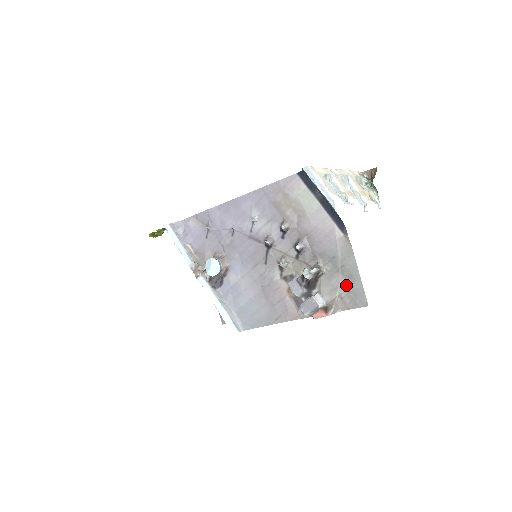
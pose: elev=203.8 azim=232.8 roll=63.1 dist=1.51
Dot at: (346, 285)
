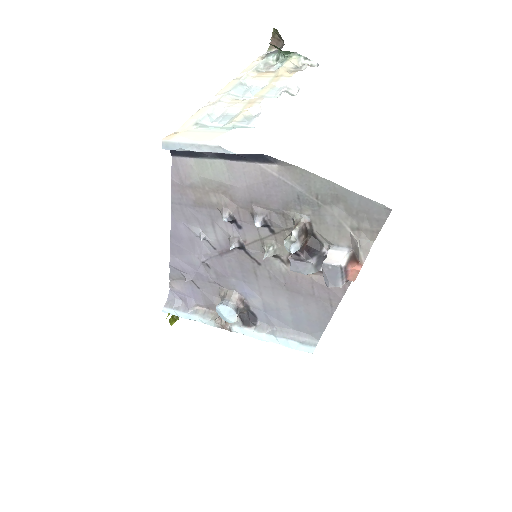
Dot at: (344, 211)
